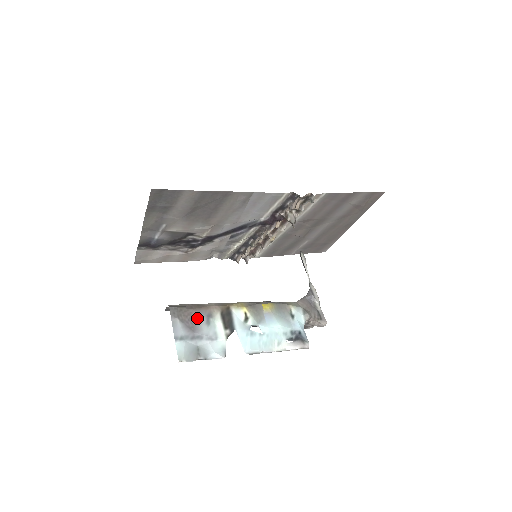
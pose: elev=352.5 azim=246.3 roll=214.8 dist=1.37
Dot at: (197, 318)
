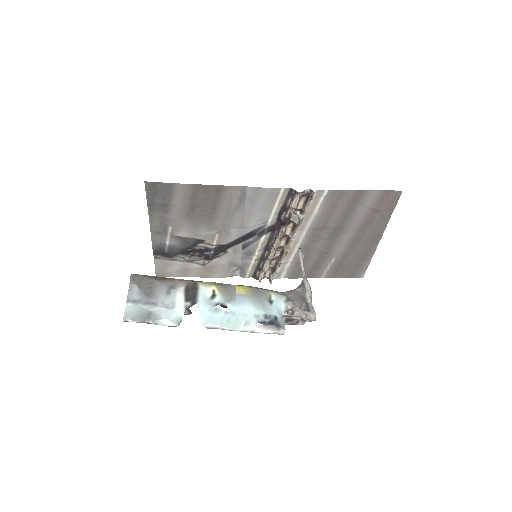
Dot at: (157, 287)
